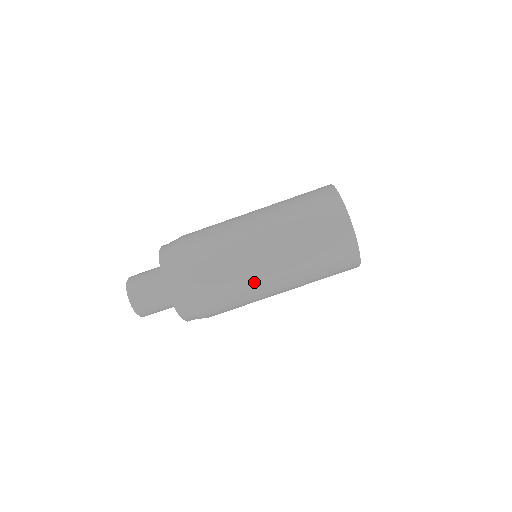
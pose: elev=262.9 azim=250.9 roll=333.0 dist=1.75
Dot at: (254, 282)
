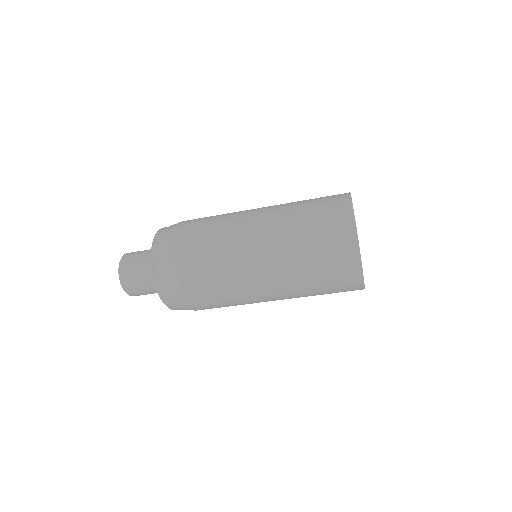
Dot at: (251, 302)
